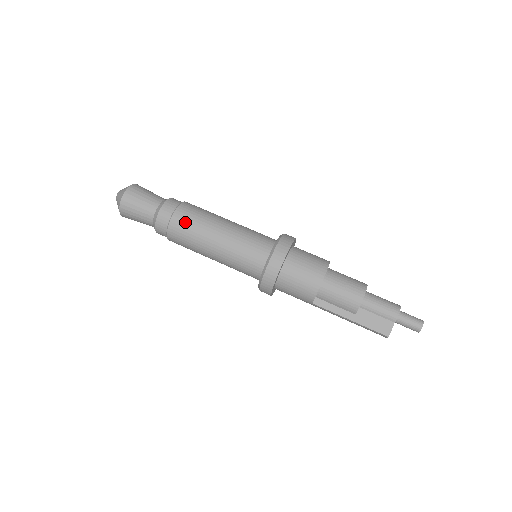
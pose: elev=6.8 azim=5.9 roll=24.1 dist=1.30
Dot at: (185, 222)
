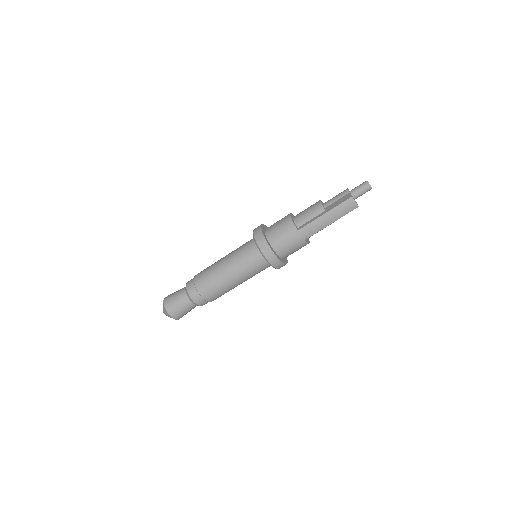
Dot at: (202, 272)
